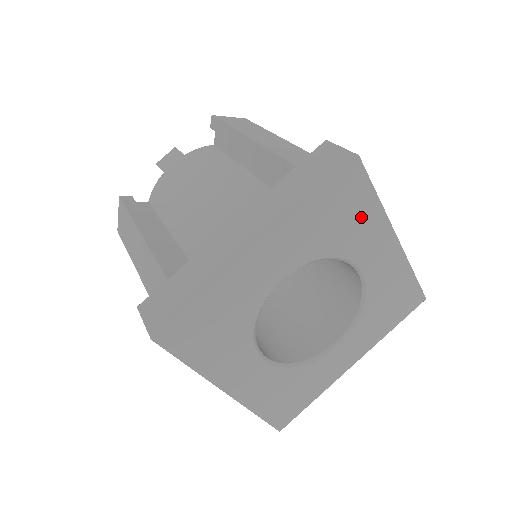
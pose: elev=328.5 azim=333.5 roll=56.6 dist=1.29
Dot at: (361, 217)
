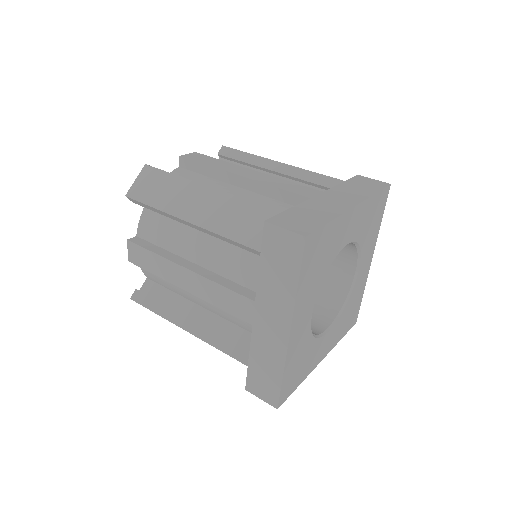
Dot at: (329, 240)
